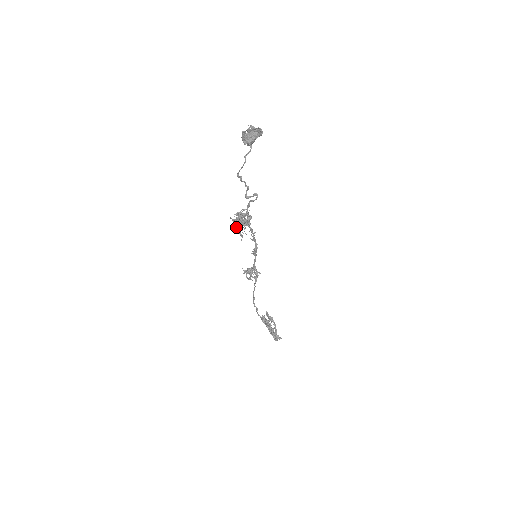
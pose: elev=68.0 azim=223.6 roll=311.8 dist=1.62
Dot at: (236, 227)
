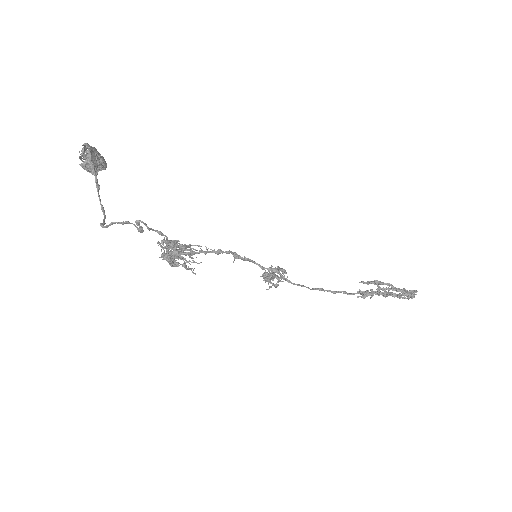
Dot at: (175, 266)
